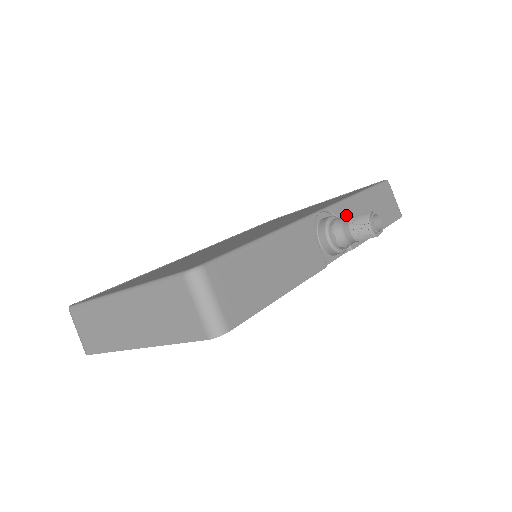
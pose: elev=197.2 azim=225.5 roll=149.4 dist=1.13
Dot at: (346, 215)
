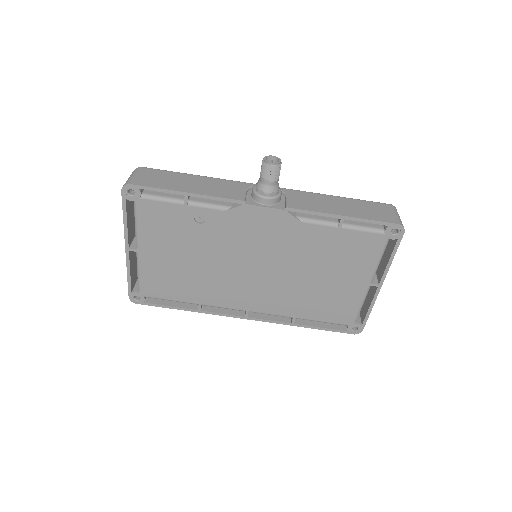
Dot at: (298, 195)
